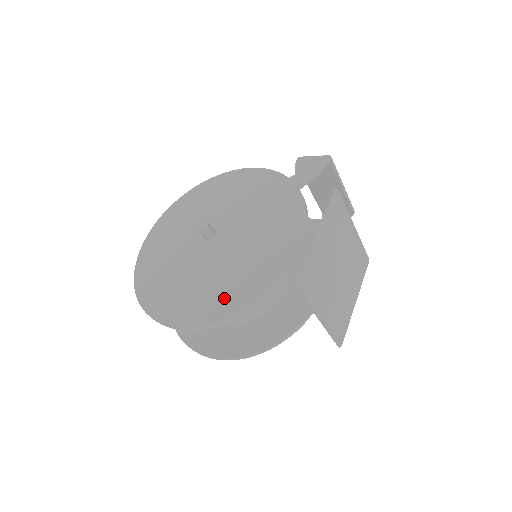
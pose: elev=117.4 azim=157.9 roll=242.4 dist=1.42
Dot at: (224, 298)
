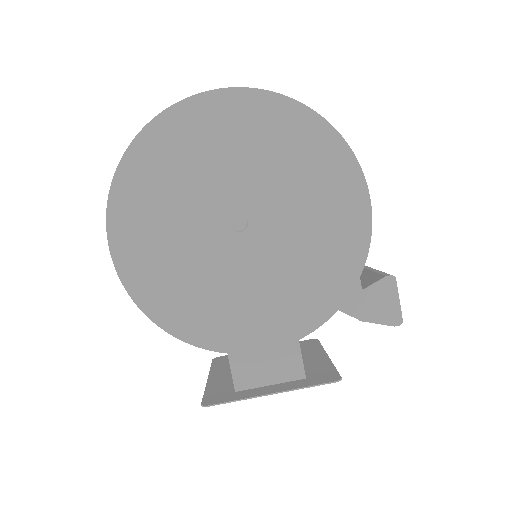
Dot at: (170, 298)
